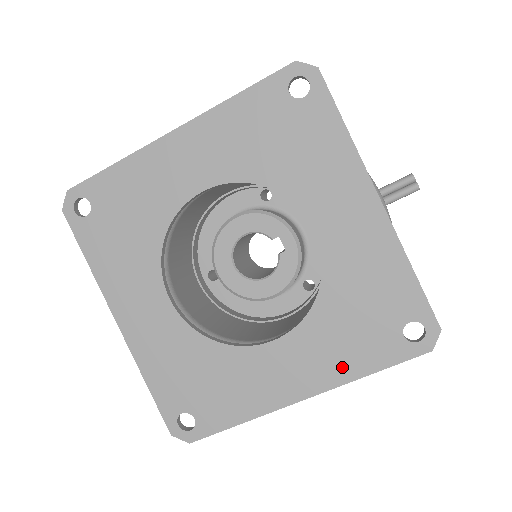
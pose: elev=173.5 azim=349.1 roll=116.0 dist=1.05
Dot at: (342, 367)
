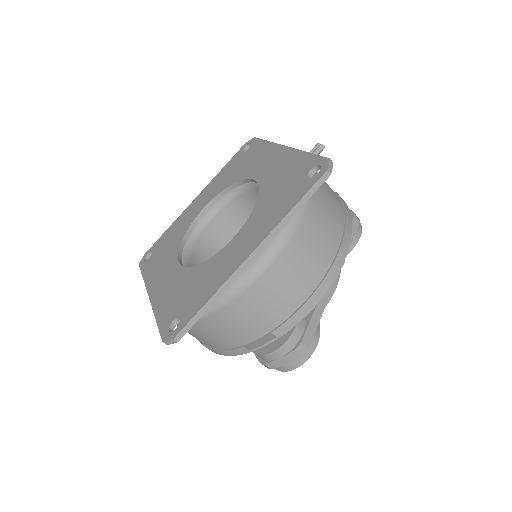
Dot at: (273, 219)
